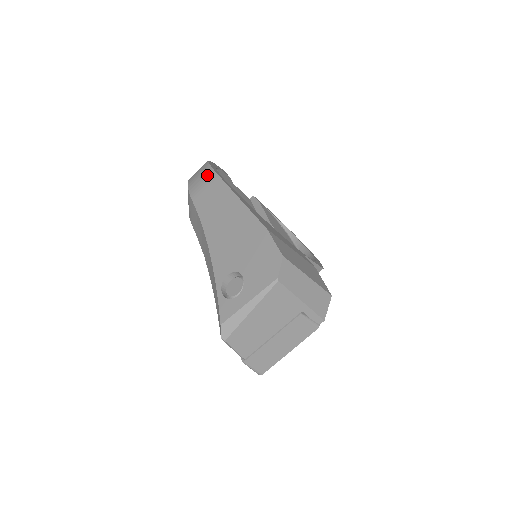
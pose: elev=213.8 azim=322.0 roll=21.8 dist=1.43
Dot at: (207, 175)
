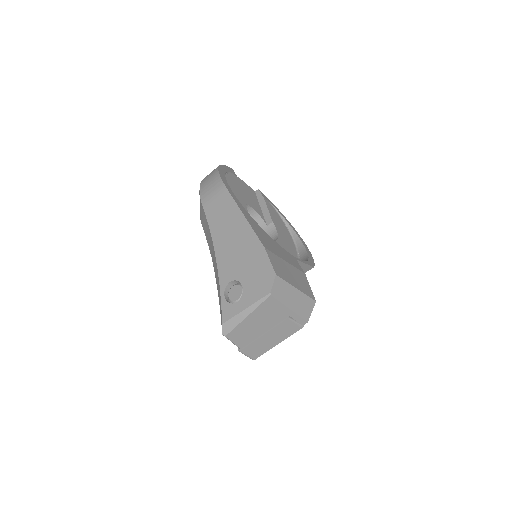
Dot at: (217, 185)
